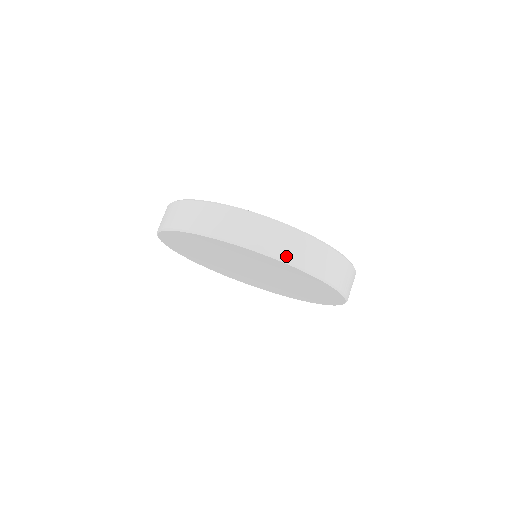
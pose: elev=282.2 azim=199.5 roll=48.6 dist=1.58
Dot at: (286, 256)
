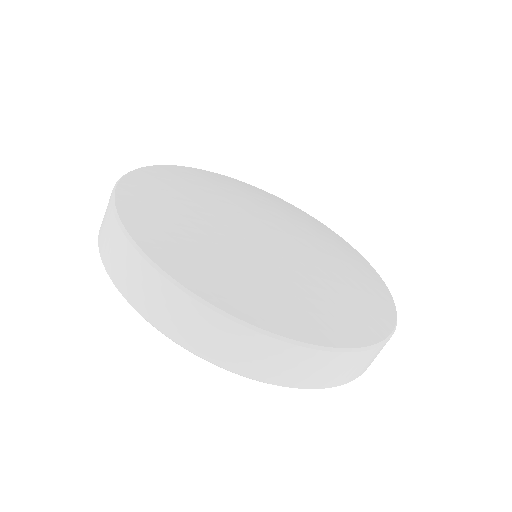
Dot at: (145, 311)
